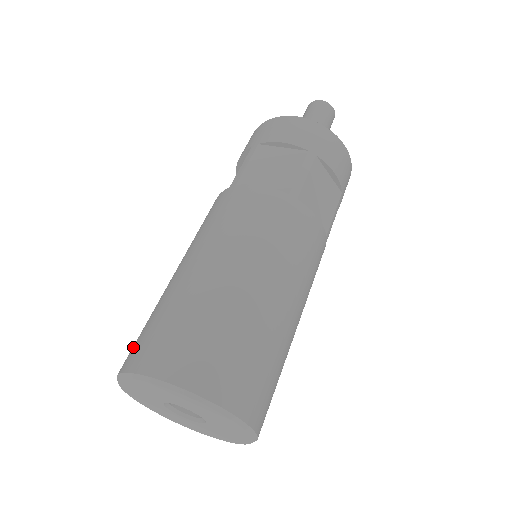
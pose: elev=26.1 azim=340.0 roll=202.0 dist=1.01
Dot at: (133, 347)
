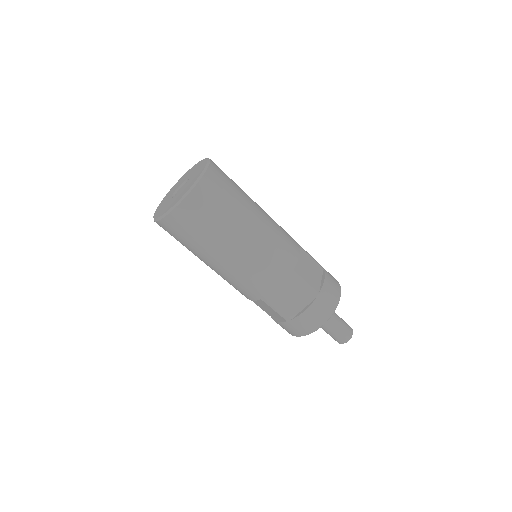
Dot at: occluded
